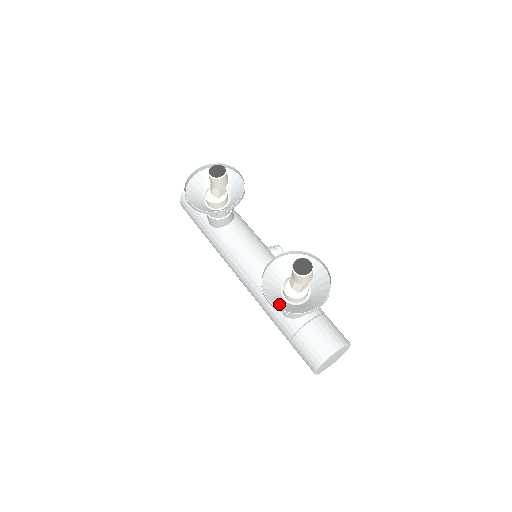
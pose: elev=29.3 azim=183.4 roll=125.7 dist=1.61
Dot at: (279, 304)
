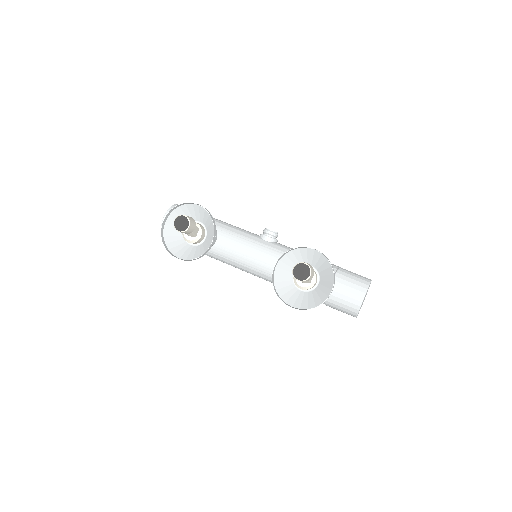
Dot at: (300, 300)
